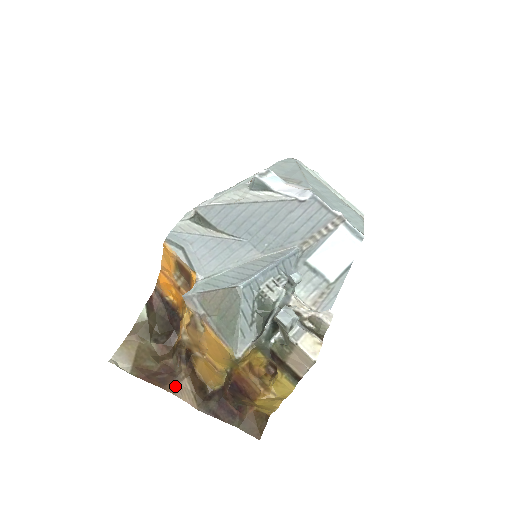
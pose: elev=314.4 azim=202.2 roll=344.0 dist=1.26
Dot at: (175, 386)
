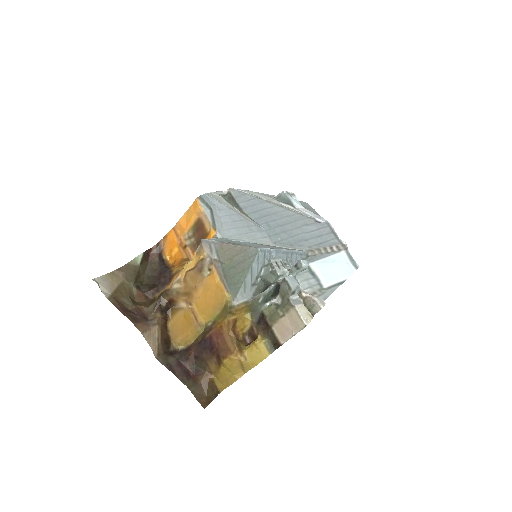
Dot at: (145, 327)
